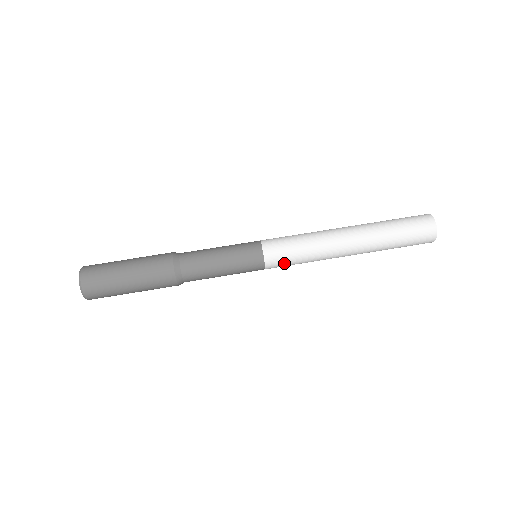
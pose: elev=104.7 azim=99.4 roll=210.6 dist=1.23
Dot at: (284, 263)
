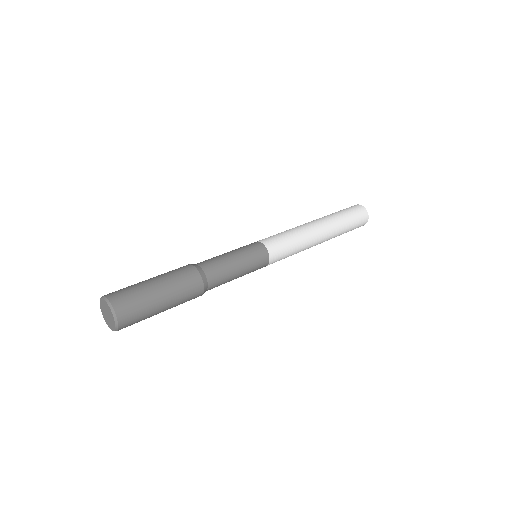
Dot at: (282, 250)
